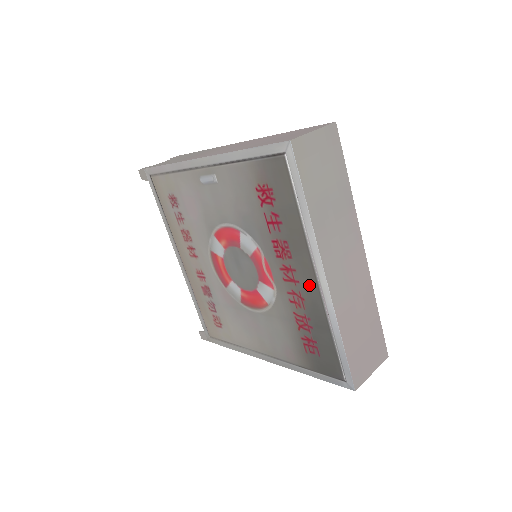
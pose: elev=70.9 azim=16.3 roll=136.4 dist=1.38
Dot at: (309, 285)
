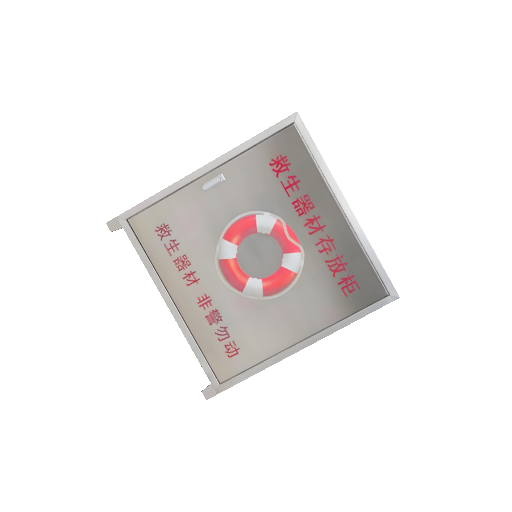
Dot at: (335, 222)
